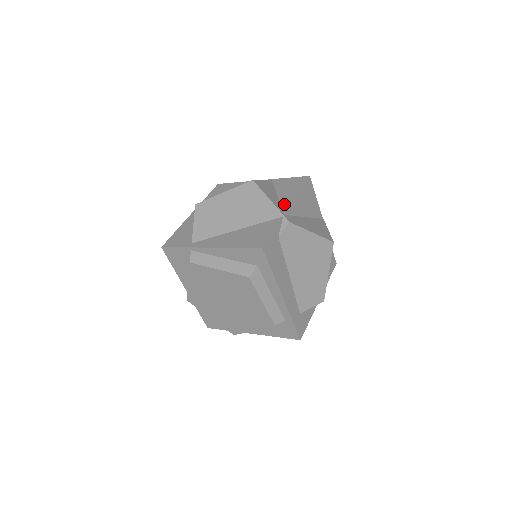
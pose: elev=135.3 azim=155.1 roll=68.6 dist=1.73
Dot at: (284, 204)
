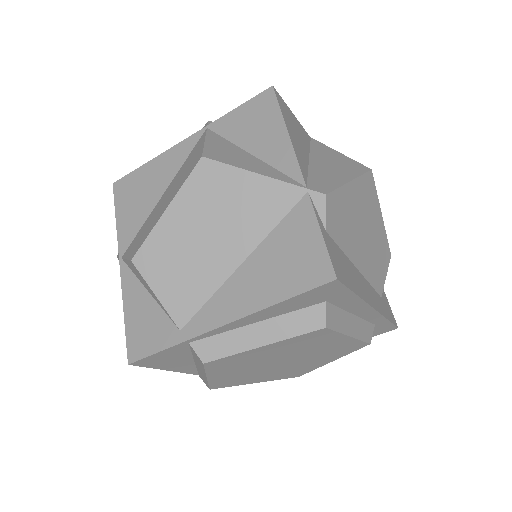
Dot at: (283, 165)
